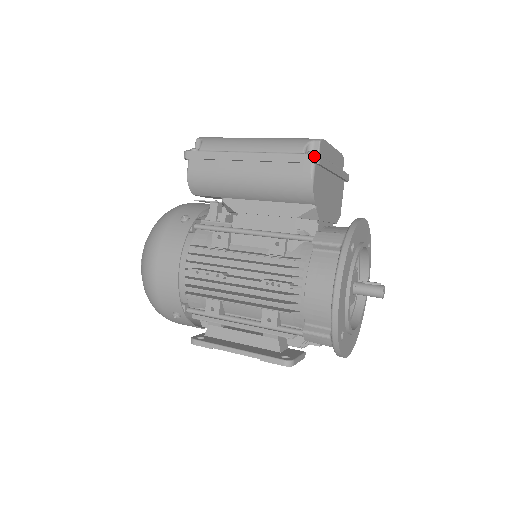
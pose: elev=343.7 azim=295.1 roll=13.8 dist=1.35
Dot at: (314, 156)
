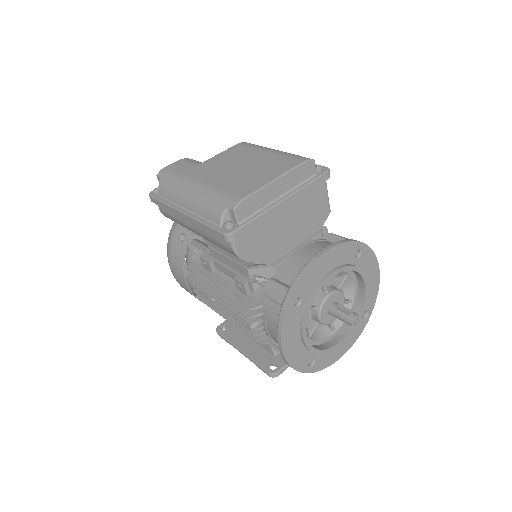
Dot at: (225, 236)
